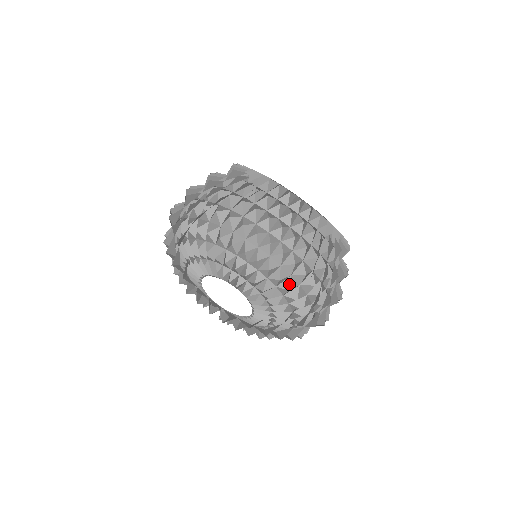
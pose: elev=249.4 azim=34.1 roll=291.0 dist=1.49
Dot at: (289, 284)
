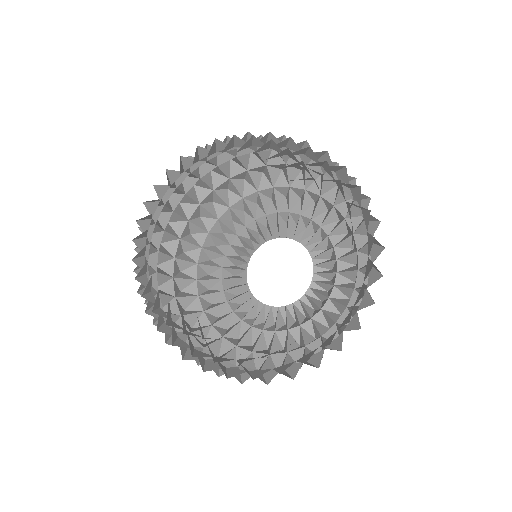
Dot at: occluded
